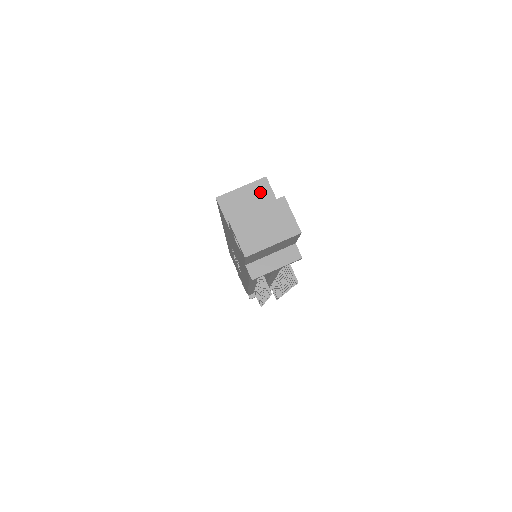
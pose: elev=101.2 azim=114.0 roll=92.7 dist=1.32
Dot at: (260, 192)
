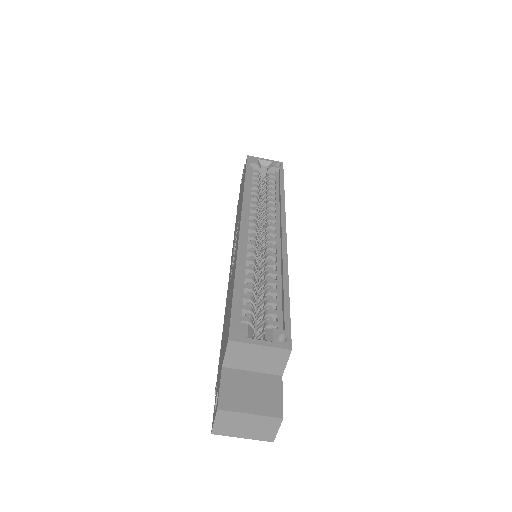
Dot at: (275, 357)
